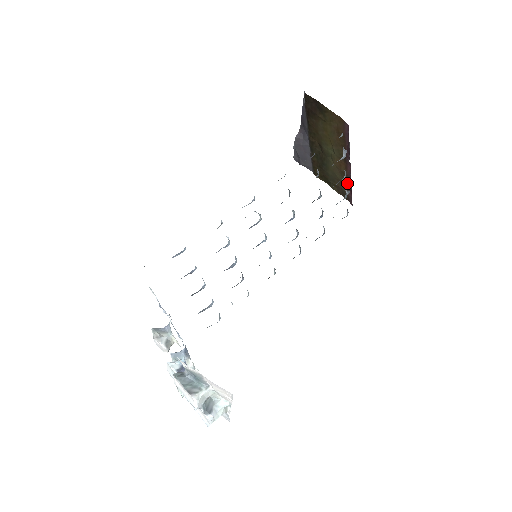
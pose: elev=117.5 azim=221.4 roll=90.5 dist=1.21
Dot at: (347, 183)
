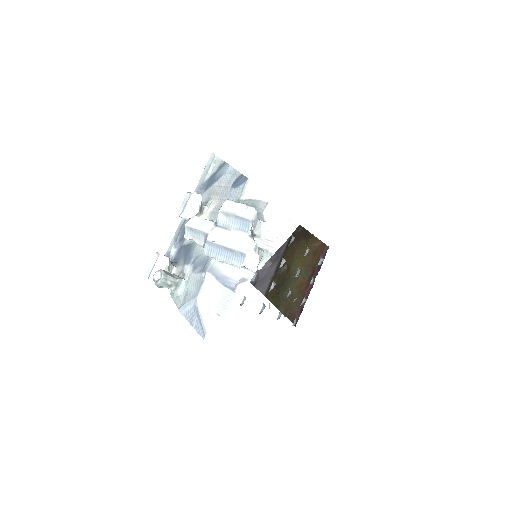
Dot at: (300, 302)
